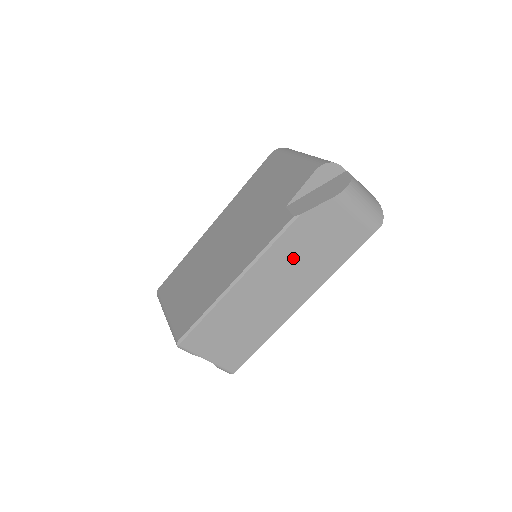
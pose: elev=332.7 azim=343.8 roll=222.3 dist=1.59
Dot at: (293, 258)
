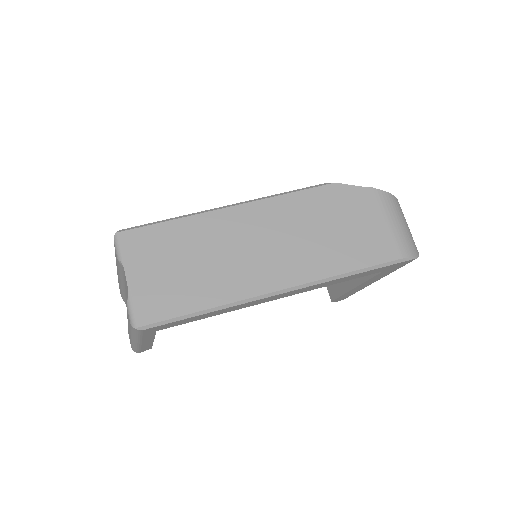
Dot at: (302, 223)
